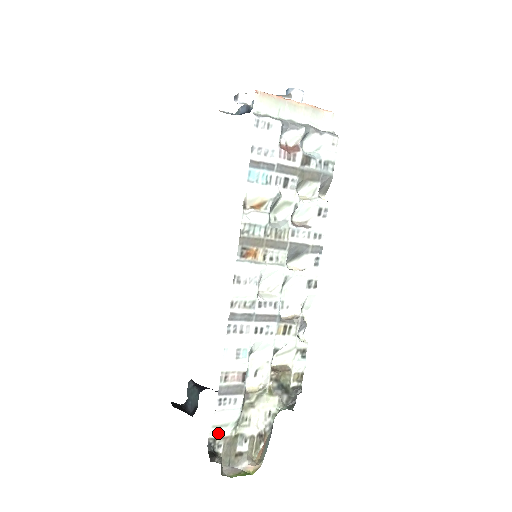
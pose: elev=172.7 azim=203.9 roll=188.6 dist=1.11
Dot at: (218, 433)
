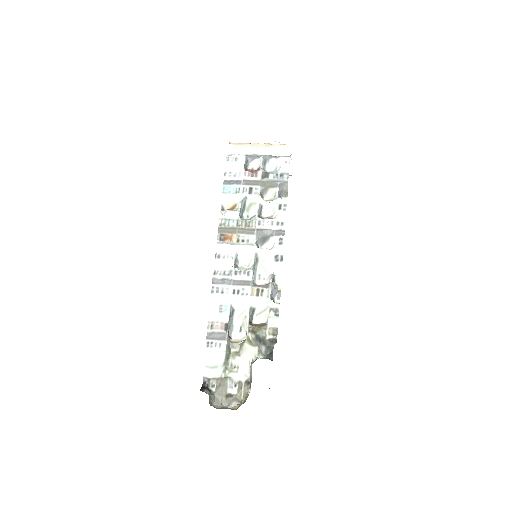
Dot at: (211, 374)
